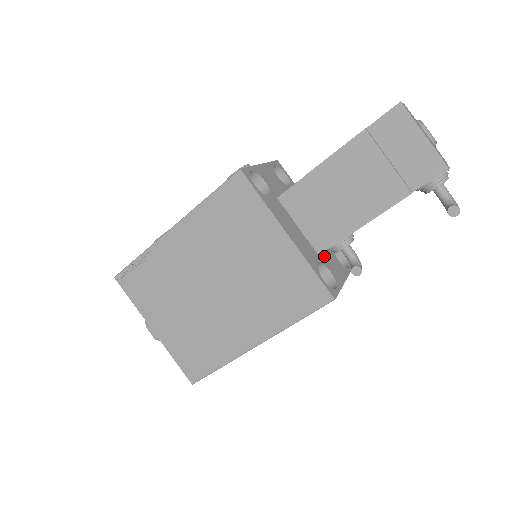
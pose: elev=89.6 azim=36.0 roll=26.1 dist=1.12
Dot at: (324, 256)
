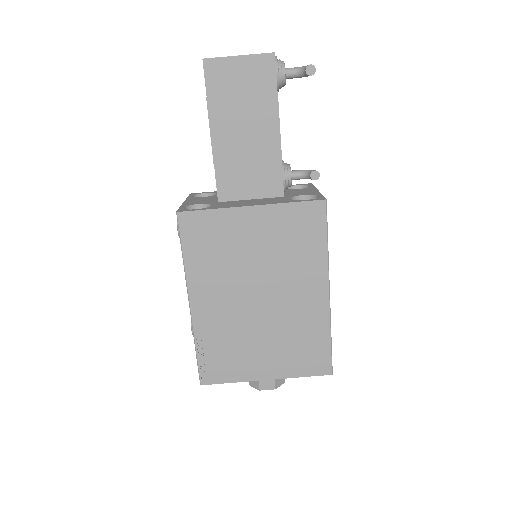
Dot at: (288, 194)
